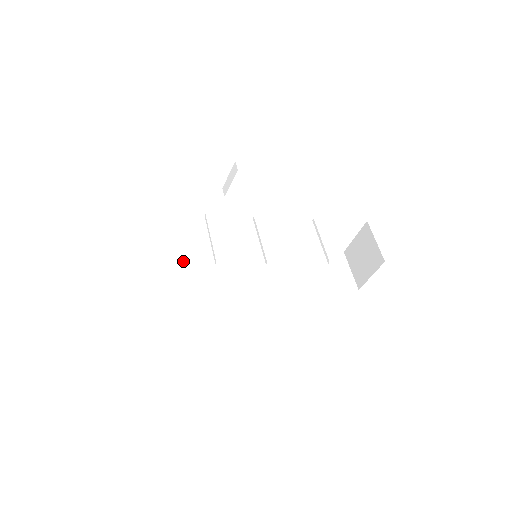
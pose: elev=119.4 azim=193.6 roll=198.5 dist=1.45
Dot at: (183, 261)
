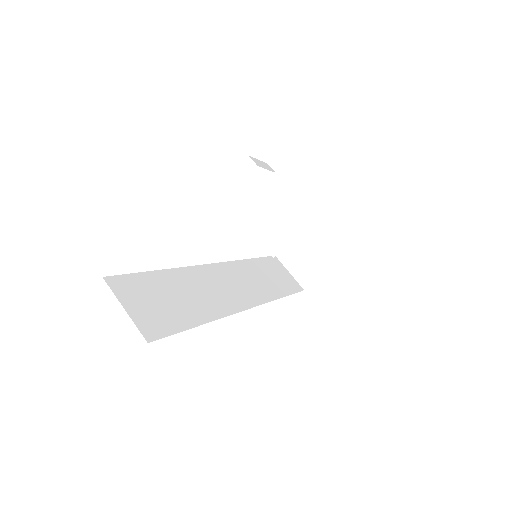
Dot at: (169, 275)
